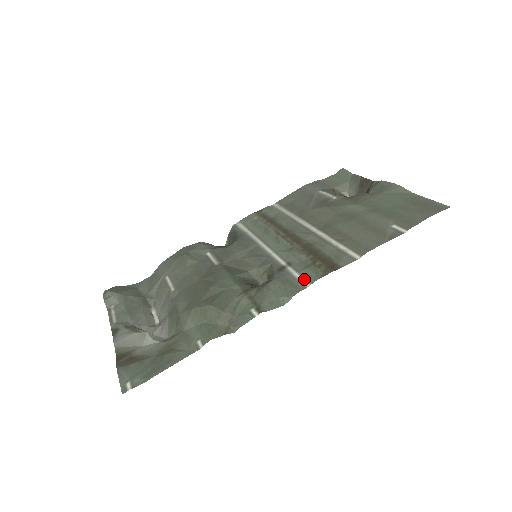
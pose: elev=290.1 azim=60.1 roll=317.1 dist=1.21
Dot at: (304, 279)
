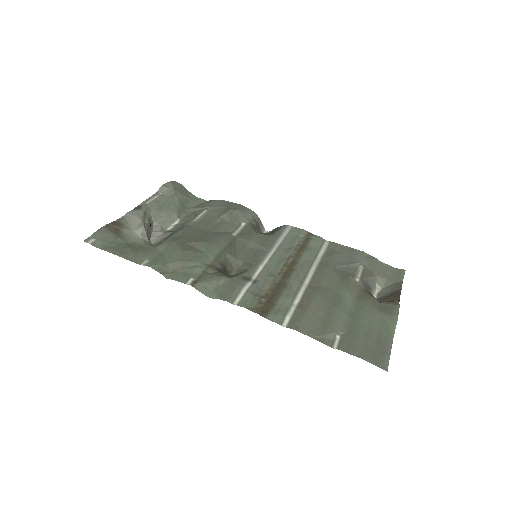
Dot at: (241, 298)
